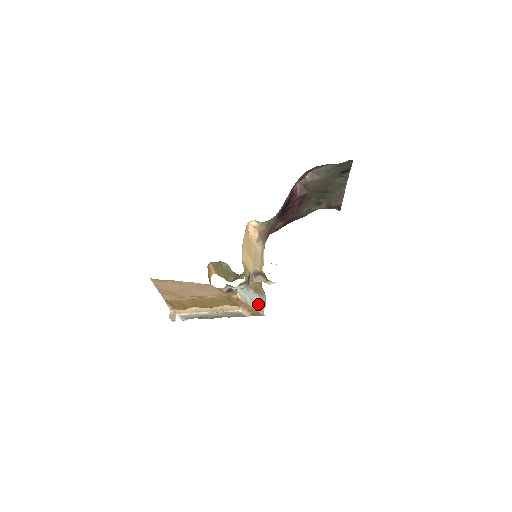
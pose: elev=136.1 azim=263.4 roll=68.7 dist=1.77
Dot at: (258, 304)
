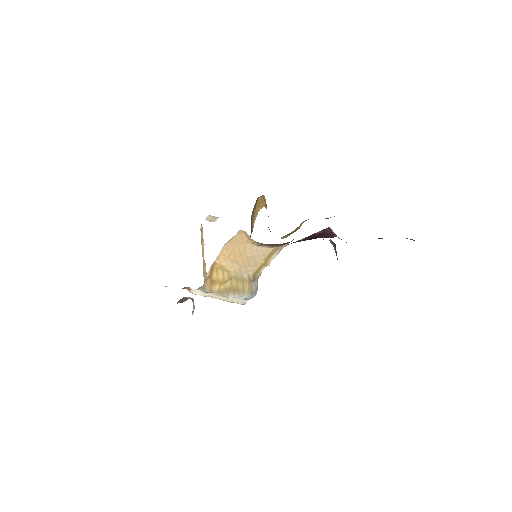
Dot at: occluded
